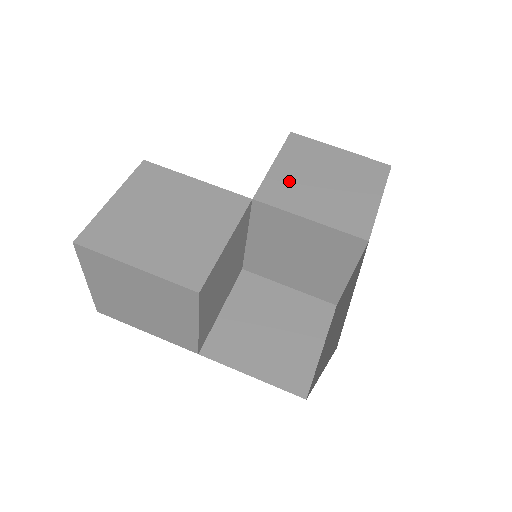
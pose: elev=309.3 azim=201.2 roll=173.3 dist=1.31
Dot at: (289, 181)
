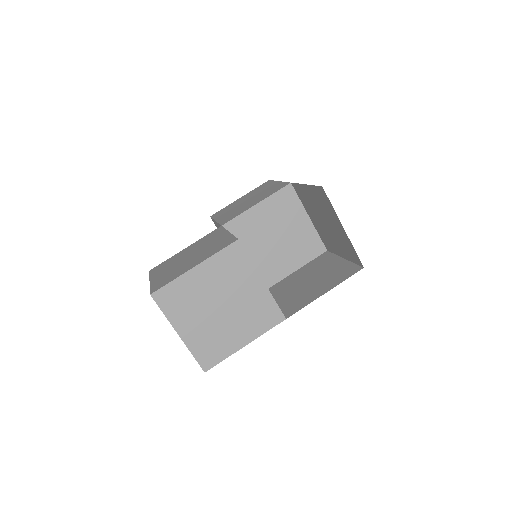
Dot at: occluded
